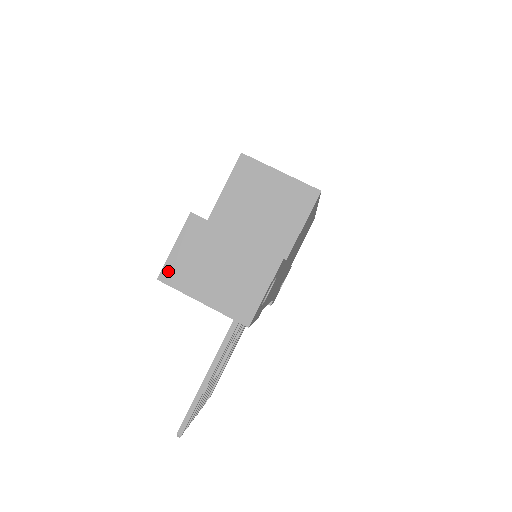
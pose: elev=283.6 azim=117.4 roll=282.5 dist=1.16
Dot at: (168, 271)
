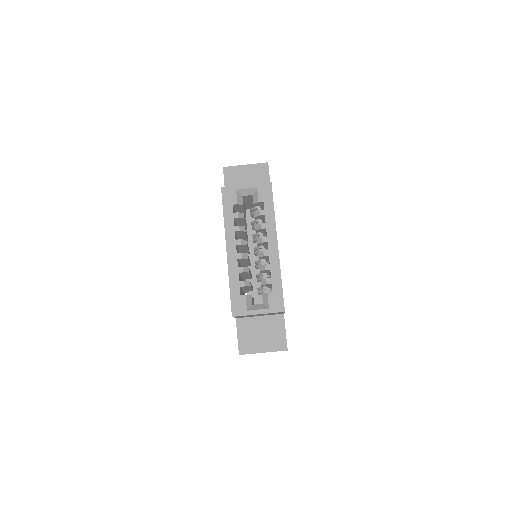
Dot at: occluded
